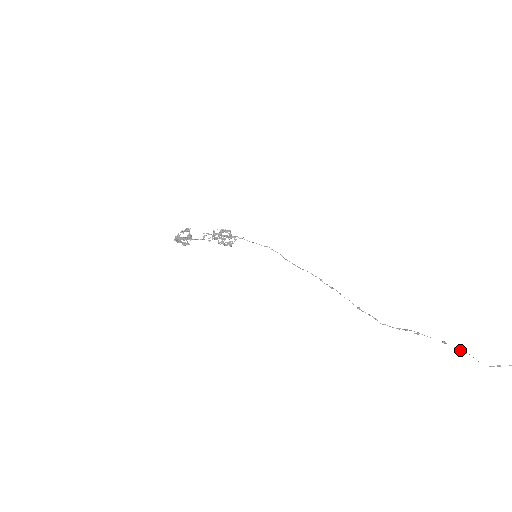
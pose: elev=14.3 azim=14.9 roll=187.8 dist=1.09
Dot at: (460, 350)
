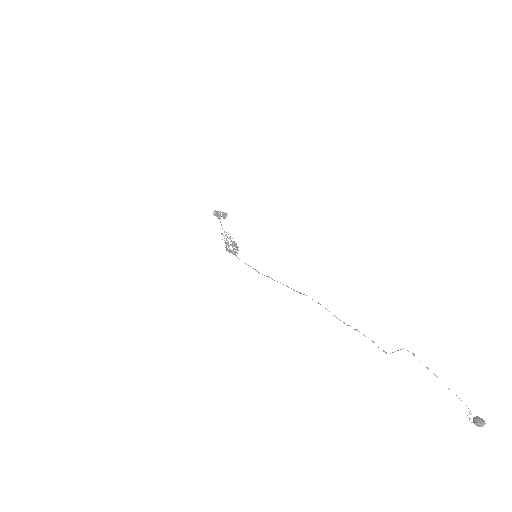
Dot at: (383, 350)
